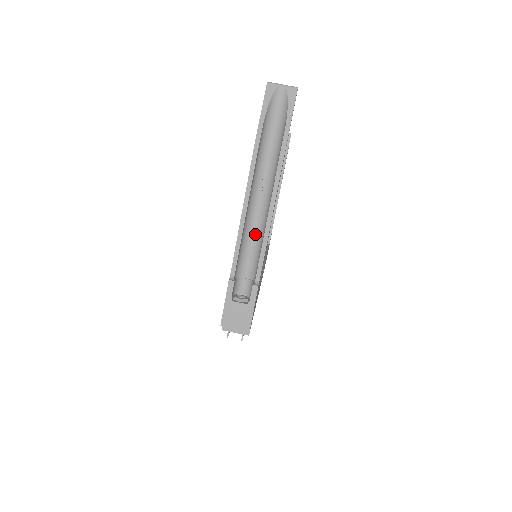
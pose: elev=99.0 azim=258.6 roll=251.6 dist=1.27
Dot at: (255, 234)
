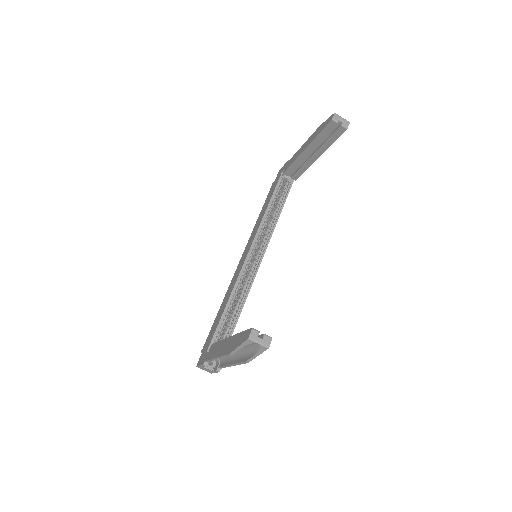
Dot at: occluded
